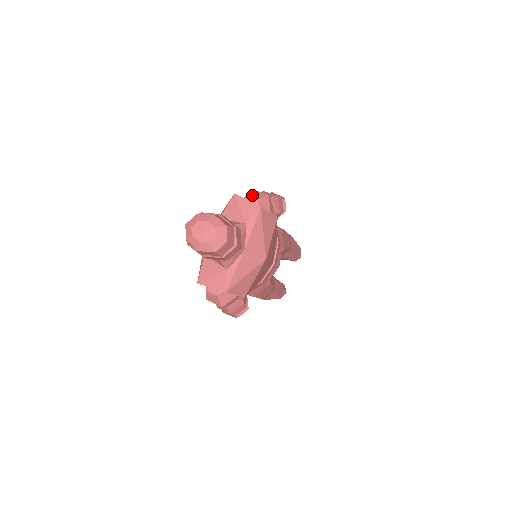
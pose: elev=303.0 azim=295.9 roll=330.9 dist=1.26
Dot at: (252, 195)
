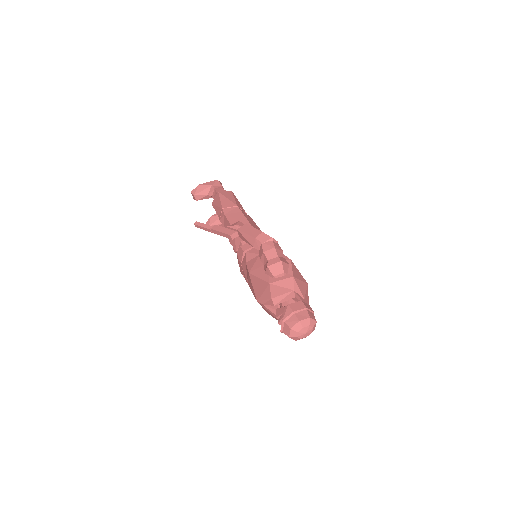
Dot at: (276, 272)
